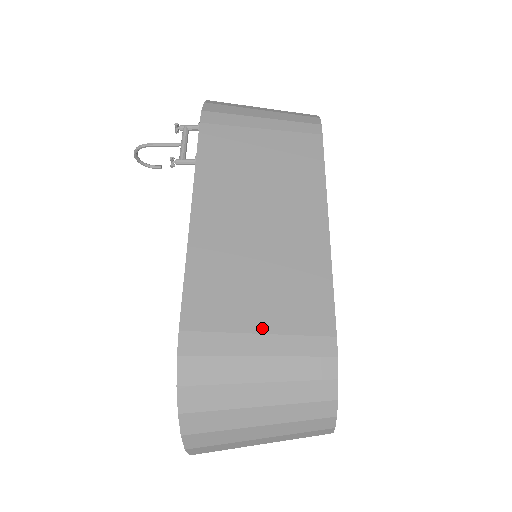
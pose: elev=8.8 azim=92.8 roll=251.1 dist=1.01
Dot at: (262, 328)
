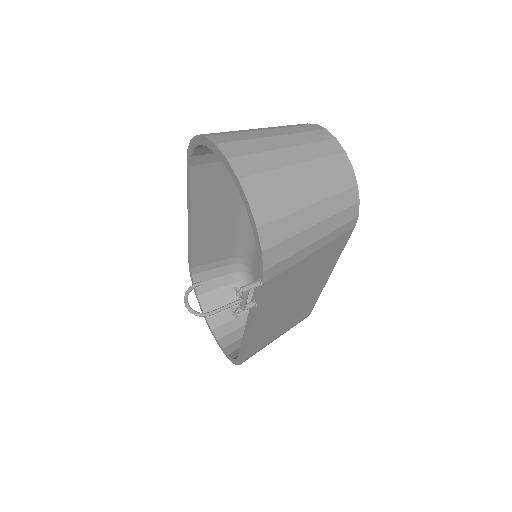
Dot at: (279, 335)
